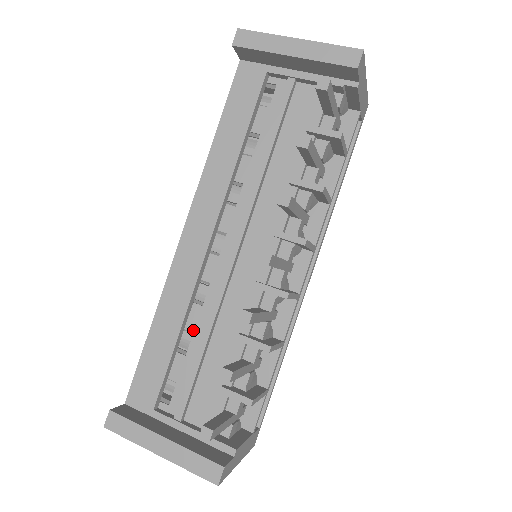
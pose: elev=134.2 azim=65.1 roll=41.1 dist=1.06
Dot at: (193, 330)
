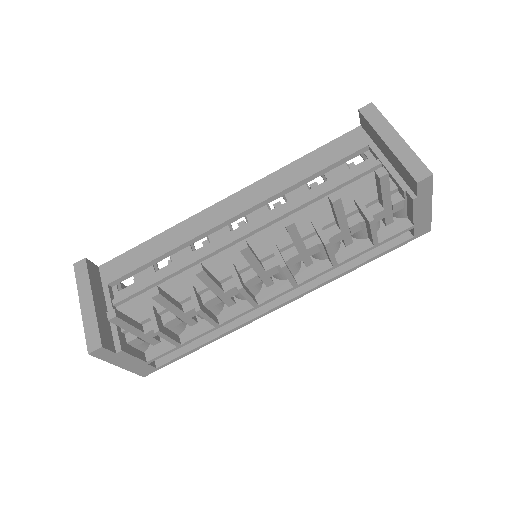
Dot at: (174, 261)
